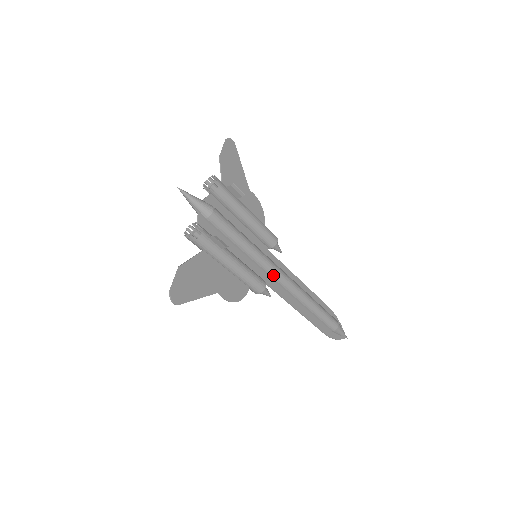
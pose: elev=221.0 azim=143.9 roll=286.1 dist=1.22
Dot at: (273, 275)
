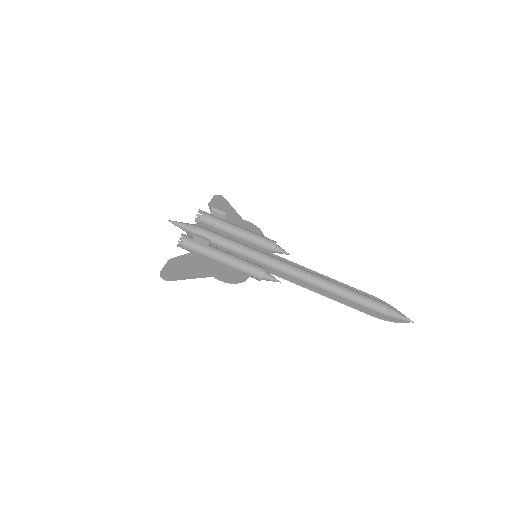
Dot at: (278, 266)
